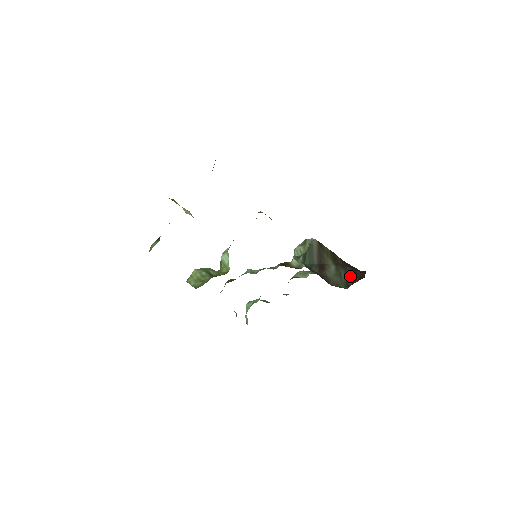
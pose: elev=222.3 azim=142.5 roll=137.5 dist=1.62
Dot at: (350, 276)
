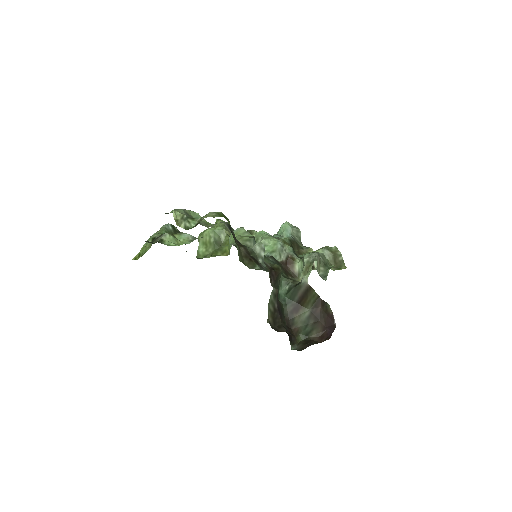
Dot at: (315, 330)
